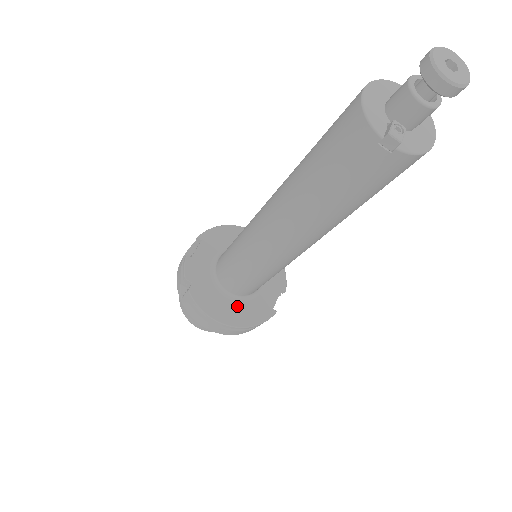
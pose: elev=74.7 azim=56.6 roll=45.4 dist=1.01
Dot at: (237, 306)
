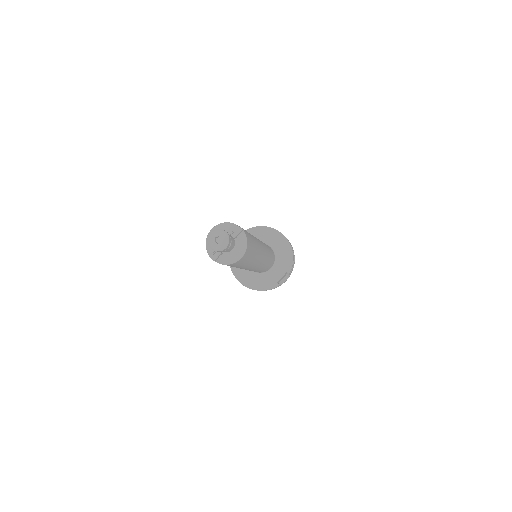
Dot at: (255, 277)
